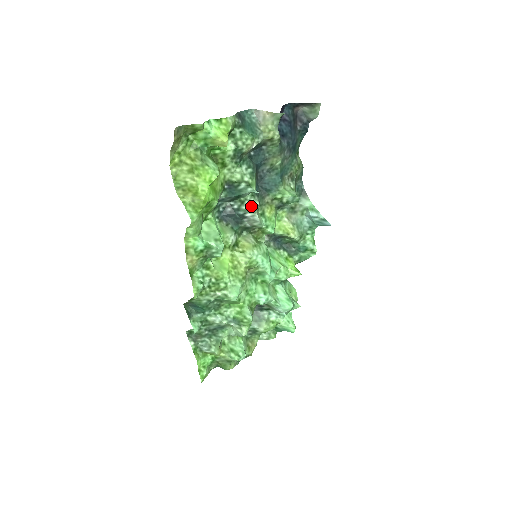
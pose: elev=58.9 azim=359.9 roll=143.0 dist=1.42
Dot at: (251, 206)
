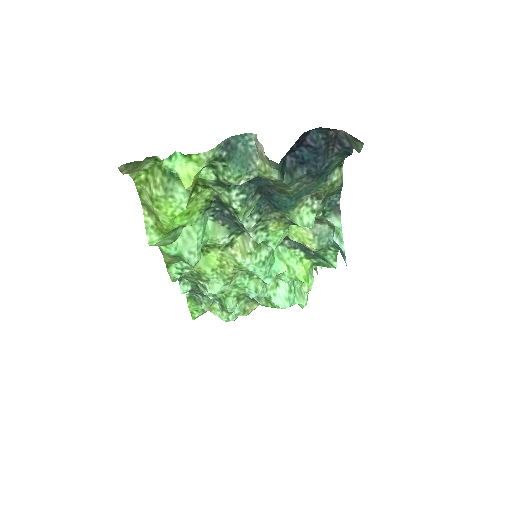
Dot at: (245, 224)
